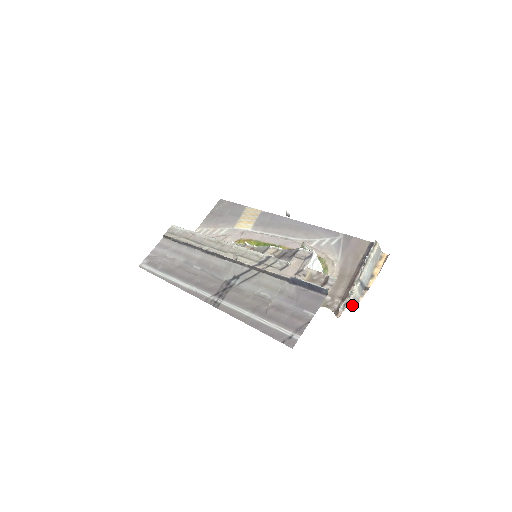
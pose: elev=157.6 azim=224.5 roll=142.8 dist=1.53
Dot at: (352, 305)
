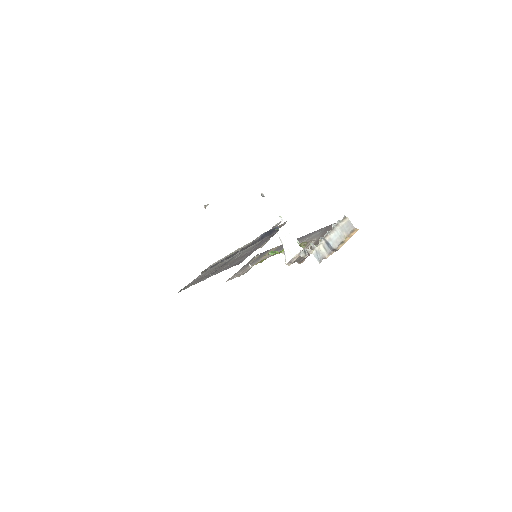
Dot at: (316, 257)
